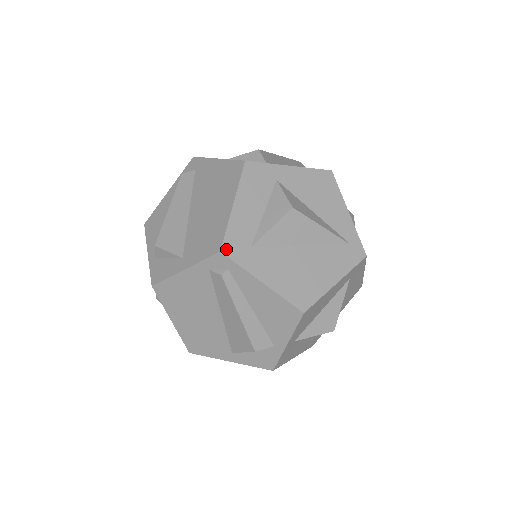
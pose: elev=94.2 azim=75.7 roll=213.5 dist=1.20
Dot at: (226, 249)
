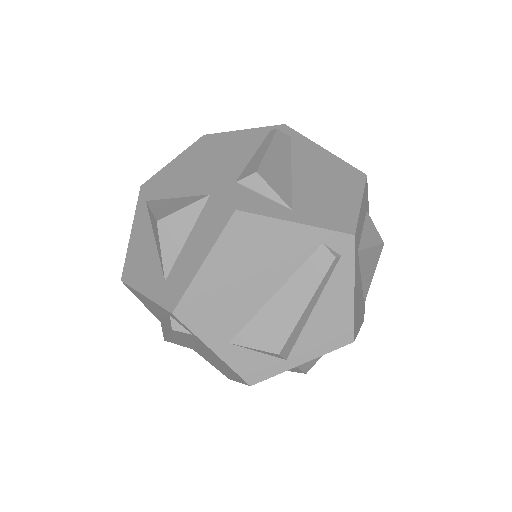
Dot at: (356, 237)
